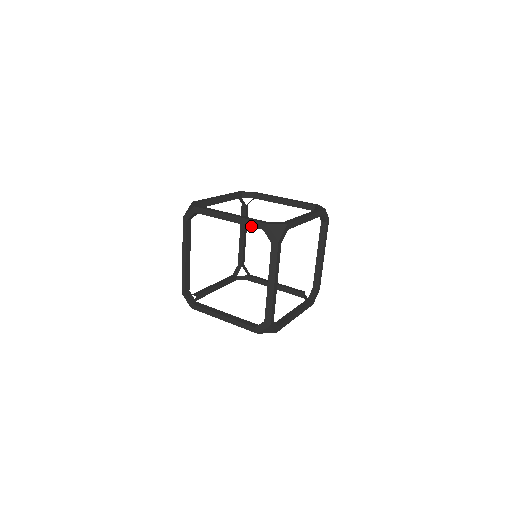
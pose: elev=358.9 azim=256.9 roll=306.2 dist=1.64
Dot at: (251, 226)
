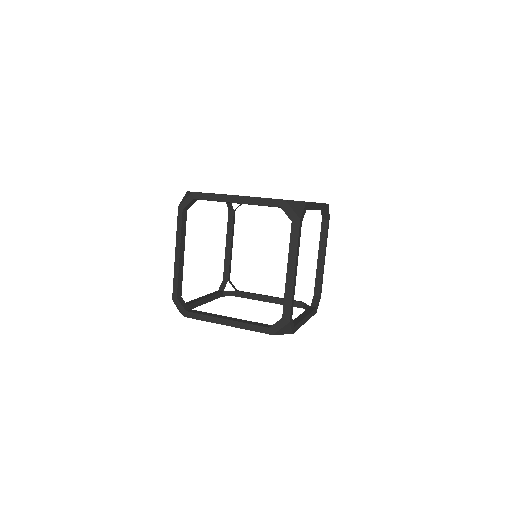
Dot at: (266, 205)
